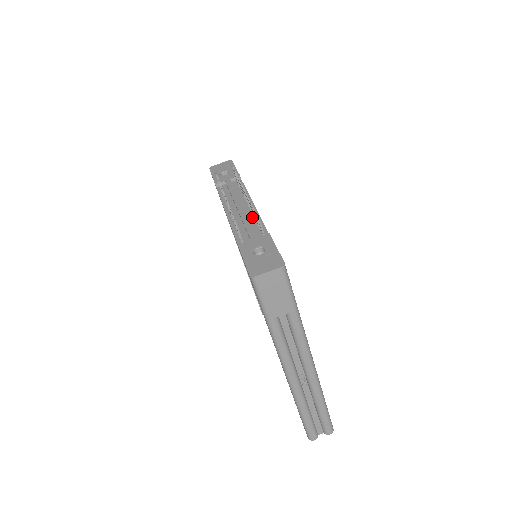
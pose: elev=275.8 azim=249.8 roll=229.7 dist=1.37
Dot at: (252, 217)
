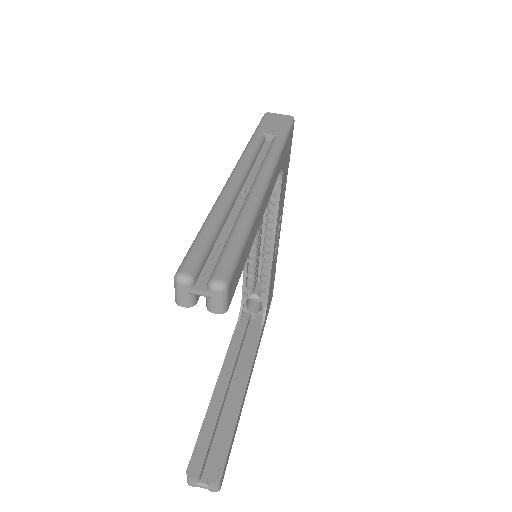
Dot at: occluded
